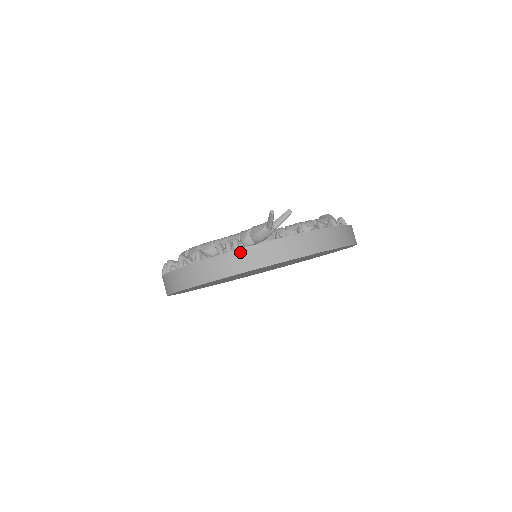
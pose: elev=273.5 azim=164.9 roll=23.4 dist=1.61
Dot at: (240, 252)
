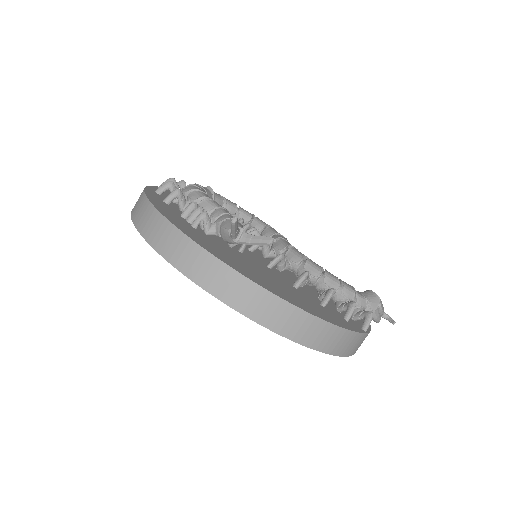
Dot at: (169, 226)
